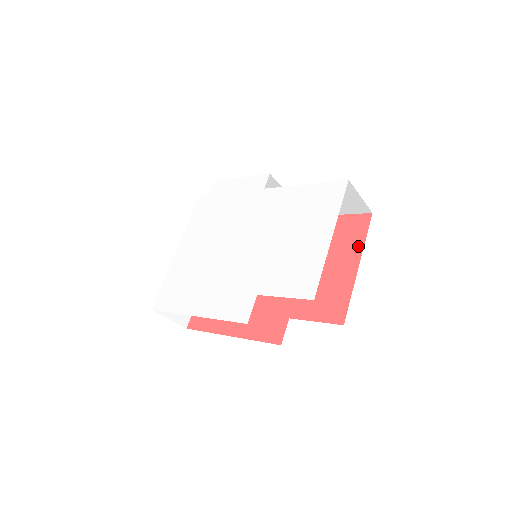
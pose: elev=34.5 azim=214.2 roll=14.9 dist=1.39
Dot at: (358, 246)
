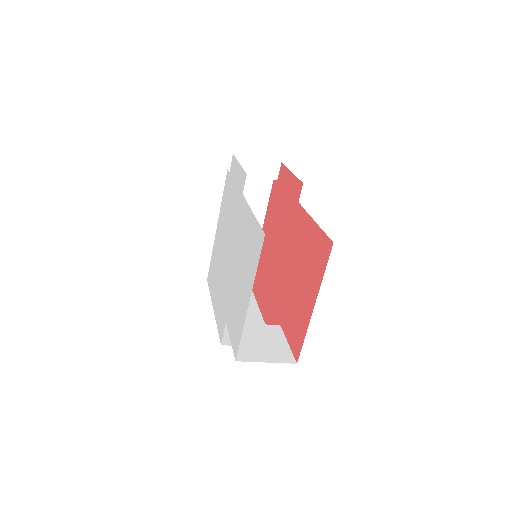
Dot at: (318, 281)
